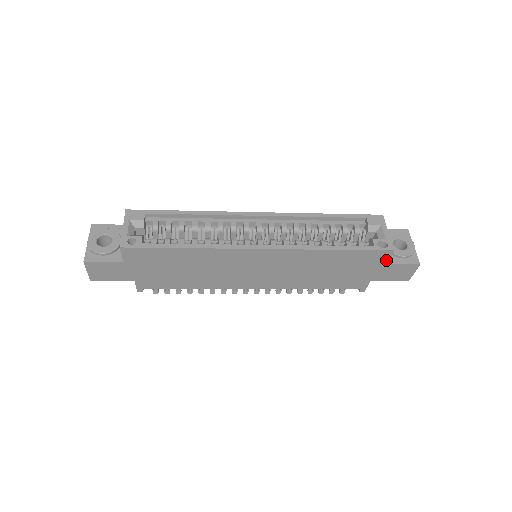
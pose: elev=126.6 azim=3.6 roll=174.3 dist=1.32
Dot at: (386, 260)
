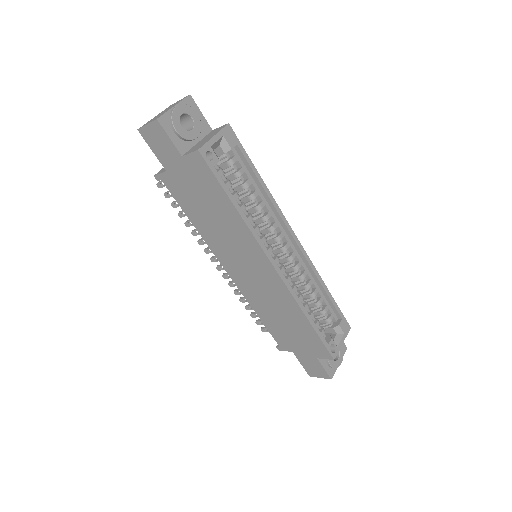
Dot at: (321, 357)
